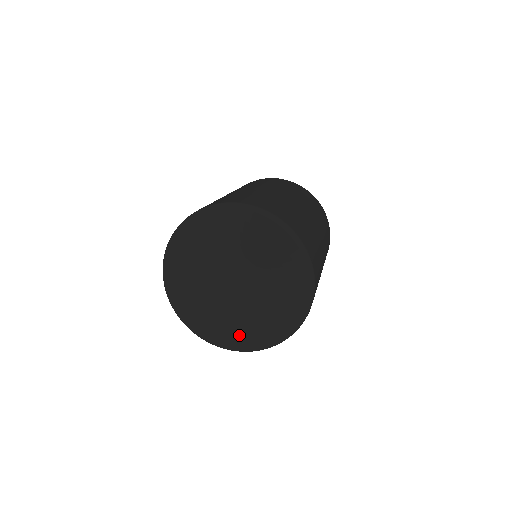
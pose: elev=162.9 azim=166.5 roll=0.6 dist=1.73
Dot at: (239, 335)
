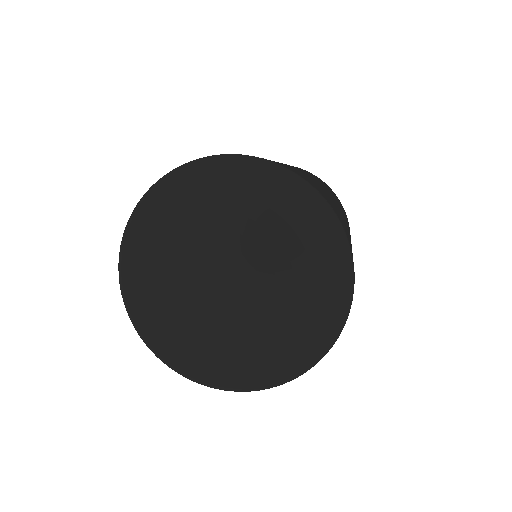
Dot at: (250, 362)
